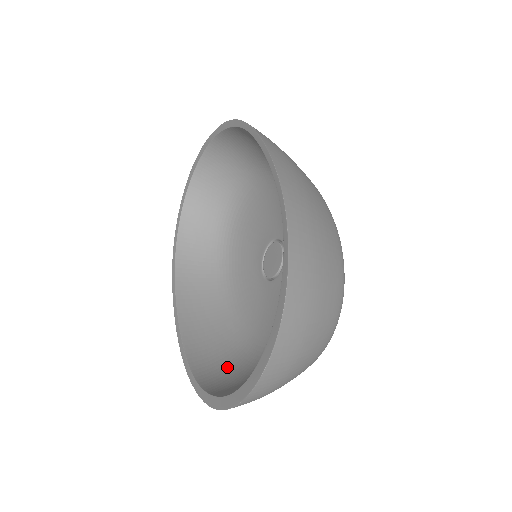
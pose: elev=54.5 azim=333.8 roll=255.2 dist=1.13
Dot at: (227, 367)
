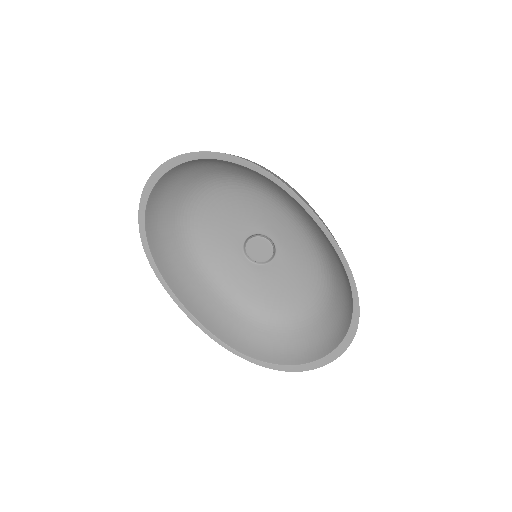
Dot at: (252, 334)
